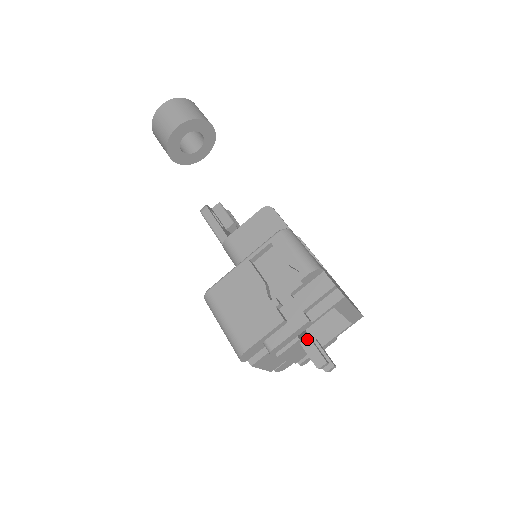
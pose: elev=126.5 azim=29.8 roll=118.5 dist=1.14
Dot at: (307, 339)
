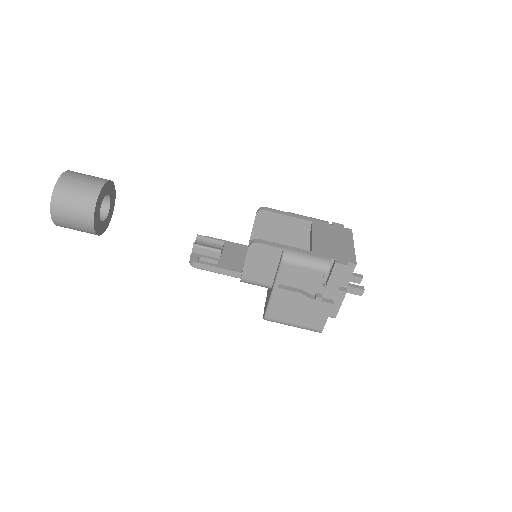
Dot at: occluded
